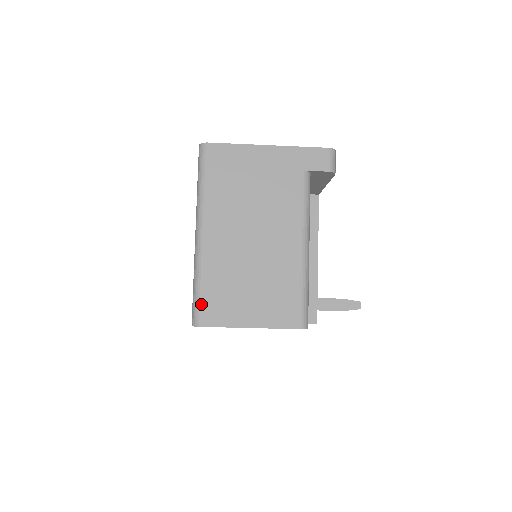
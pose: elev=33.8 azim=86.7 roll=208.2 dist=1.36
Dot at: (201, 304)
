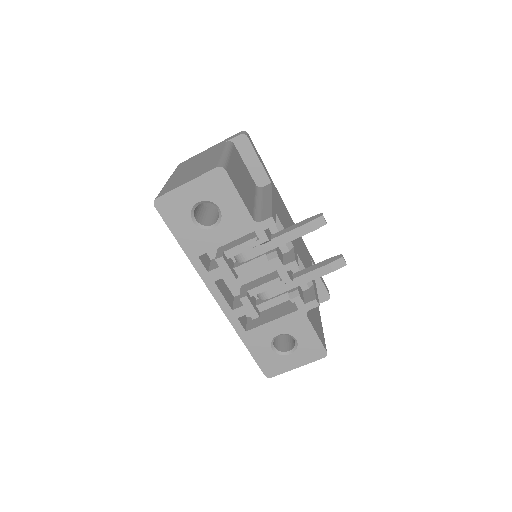
Dot at: (160, 193)
